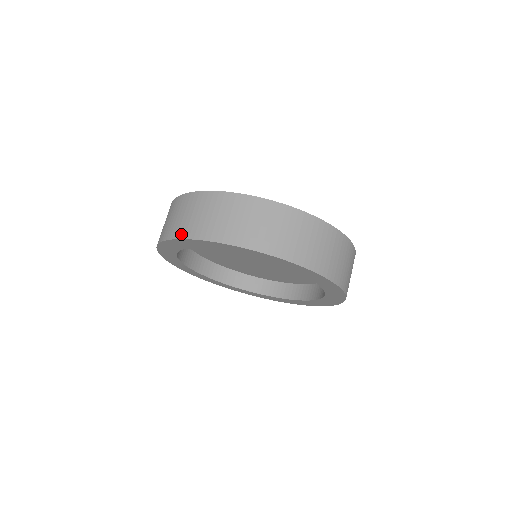
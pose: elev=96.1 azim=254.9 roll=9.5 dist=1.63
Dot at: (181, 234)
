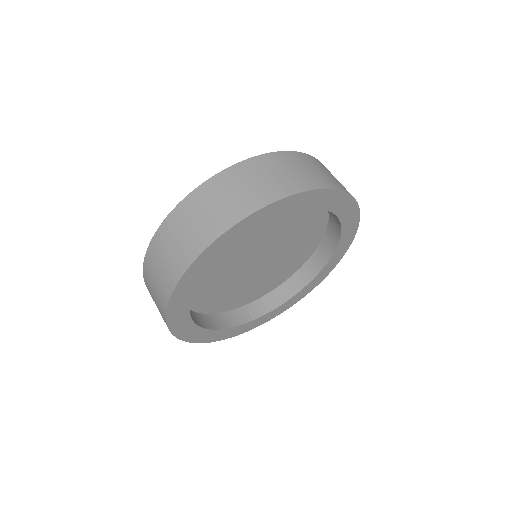
Dot at: (192, 255)
